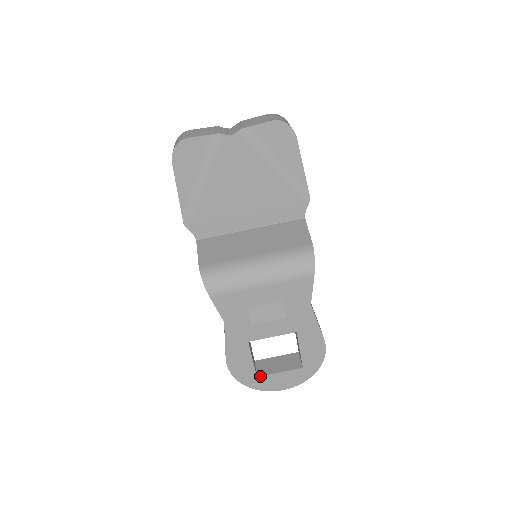
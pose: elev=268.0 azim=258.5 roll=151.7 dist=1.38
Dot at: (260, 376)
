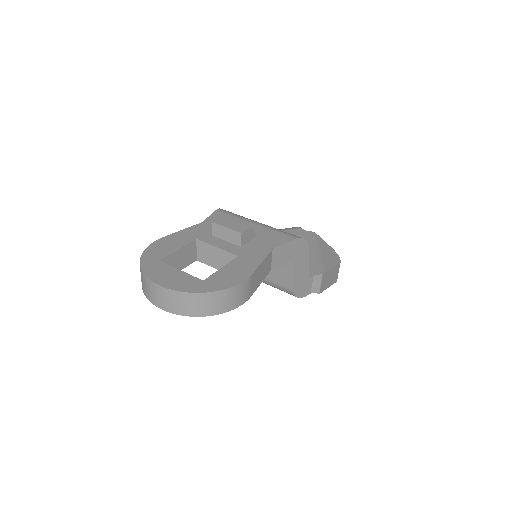
Dot at: (162, 262)
